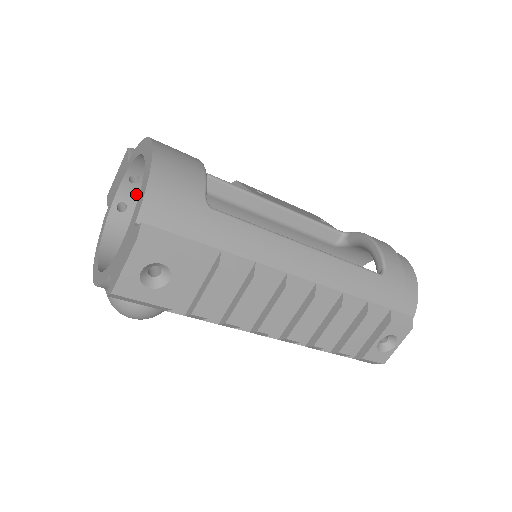
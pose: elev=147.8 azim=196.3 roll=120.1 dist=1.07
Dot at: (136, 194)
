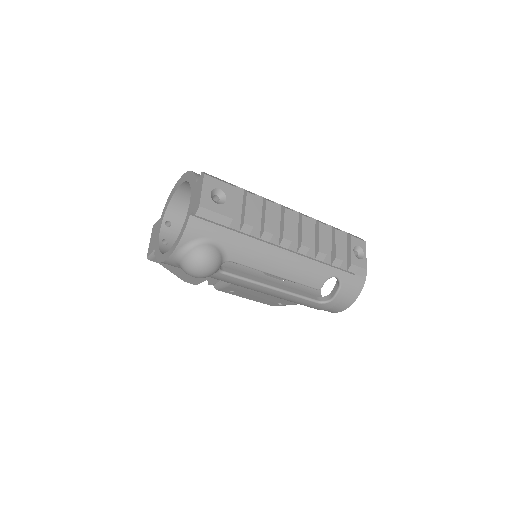
Dot at: (171, 234)
